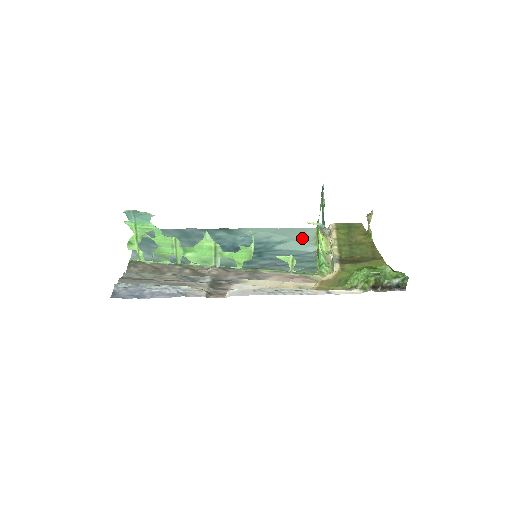
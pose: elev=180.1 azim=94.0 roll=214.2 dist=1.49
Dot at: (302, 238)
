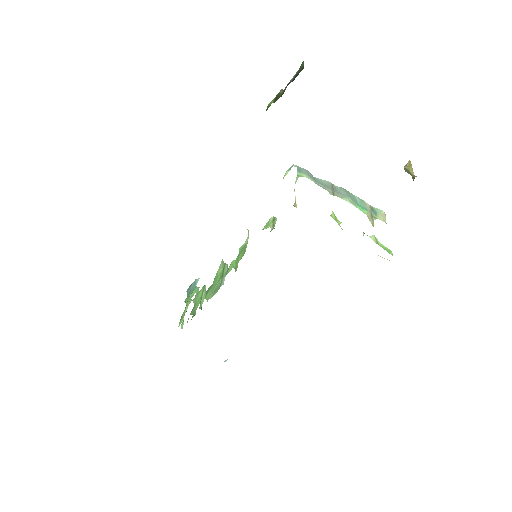
Dot at: occluded
